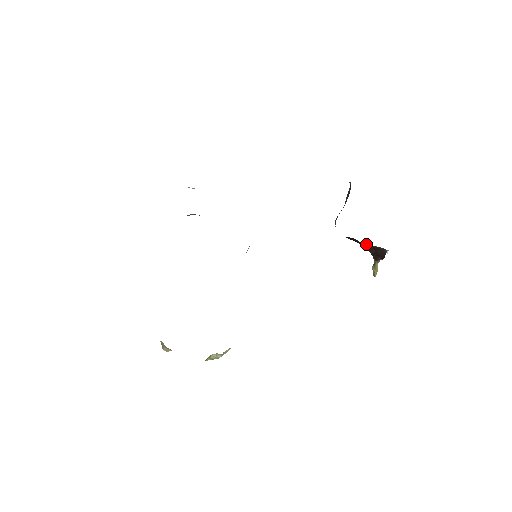
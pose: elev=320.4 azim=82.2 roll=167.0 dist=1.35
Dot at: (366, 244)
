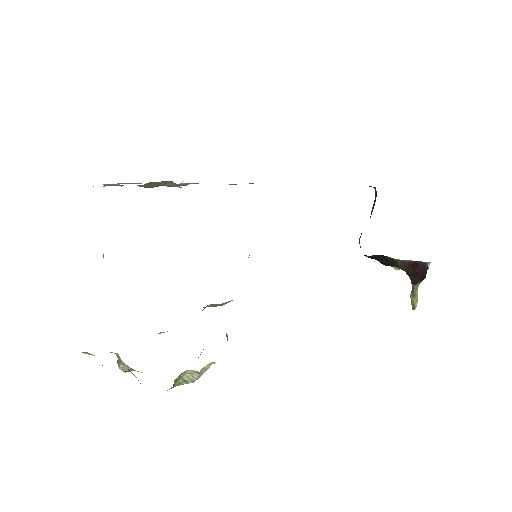
Dot at: occluded
